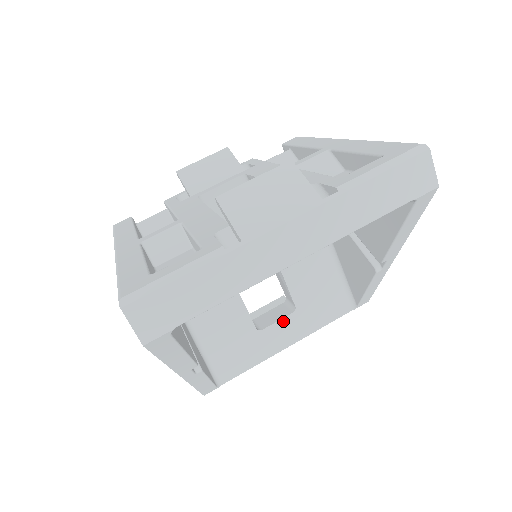
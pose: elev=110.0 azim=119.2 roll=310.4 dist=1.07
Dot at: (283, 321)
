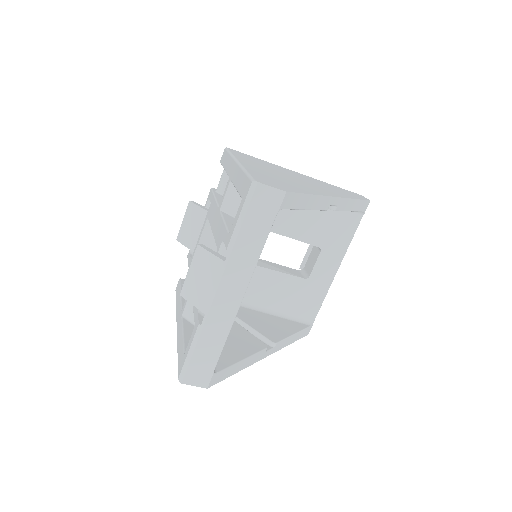
Dot at: (319, 261)
